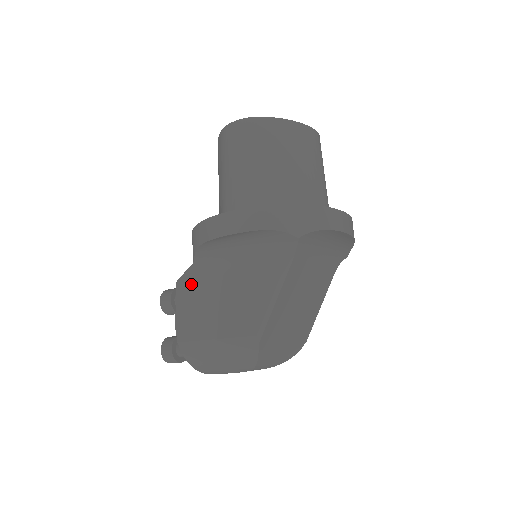
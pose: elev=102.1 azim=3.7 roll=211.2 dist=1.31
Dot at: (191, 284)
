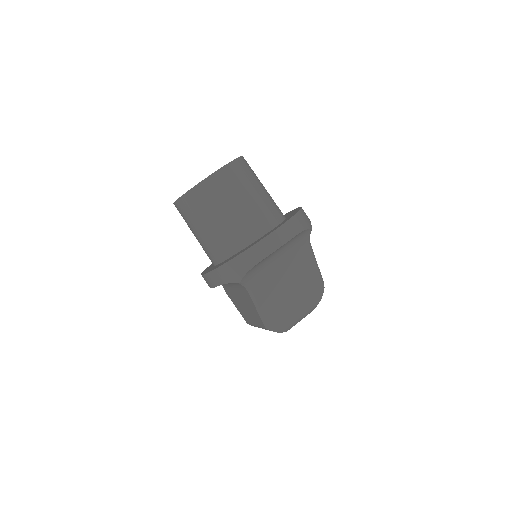
Dot at: (230, 295)
